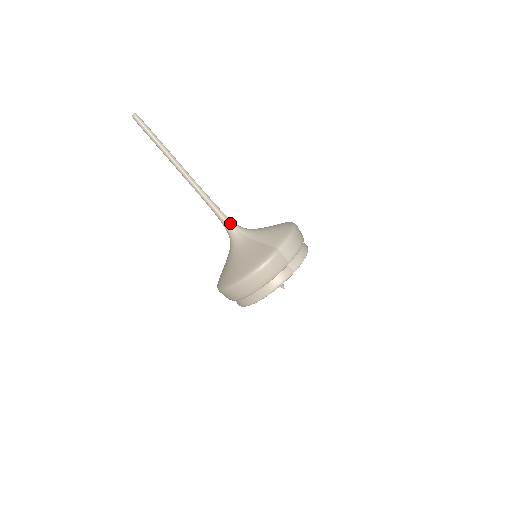
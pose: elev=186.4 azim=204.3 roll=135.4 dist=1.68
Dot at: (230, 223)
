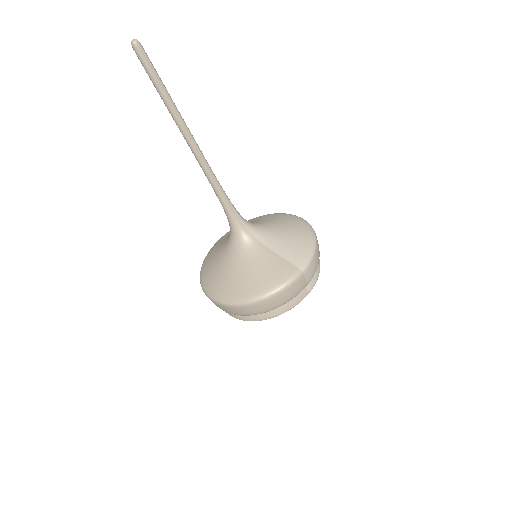
Dot at: (238, 217)
